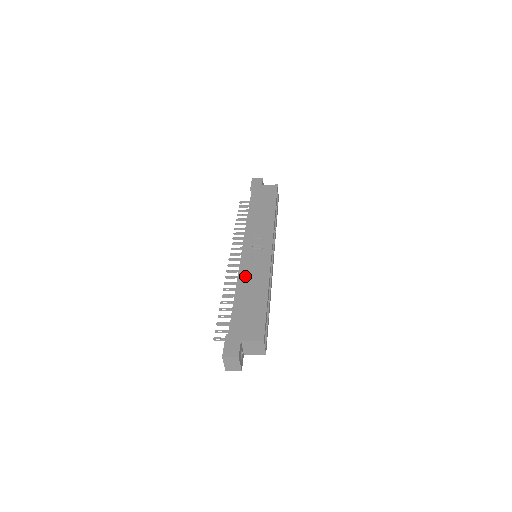
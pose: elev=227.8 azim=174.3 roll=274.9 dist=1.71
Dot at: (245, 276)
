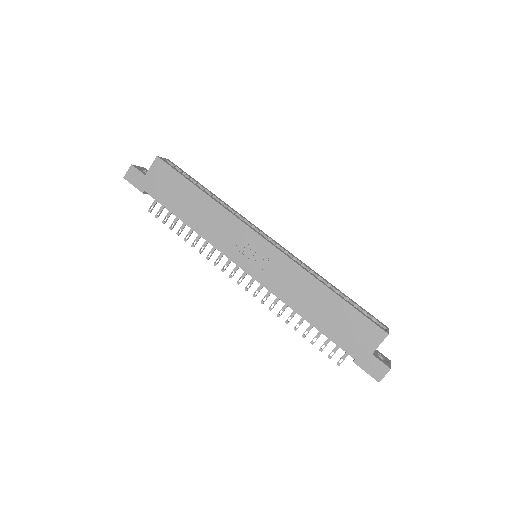
Dot at: (288, 295)
